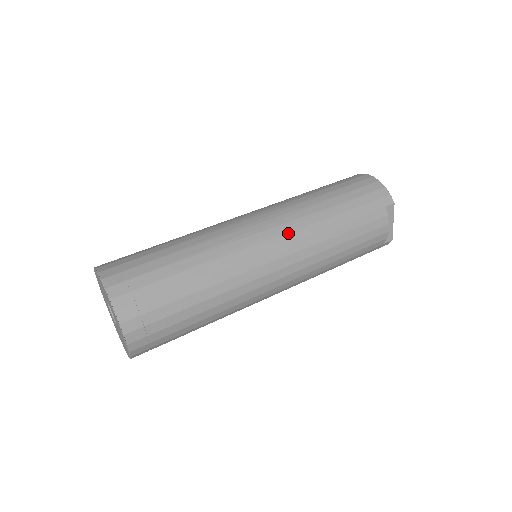
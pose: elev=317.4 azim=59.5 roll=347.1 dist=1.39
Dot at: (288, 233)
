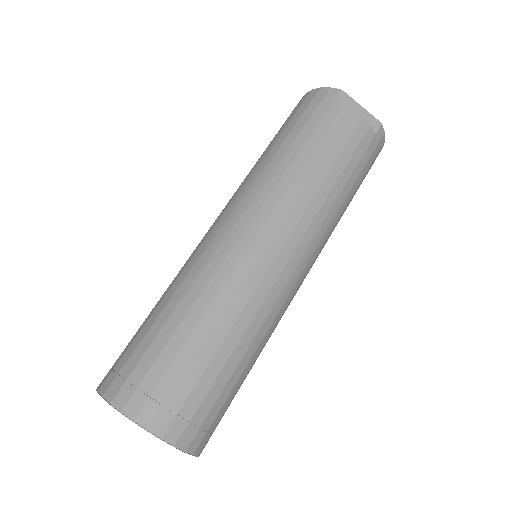
Dot at: (251, 203)
